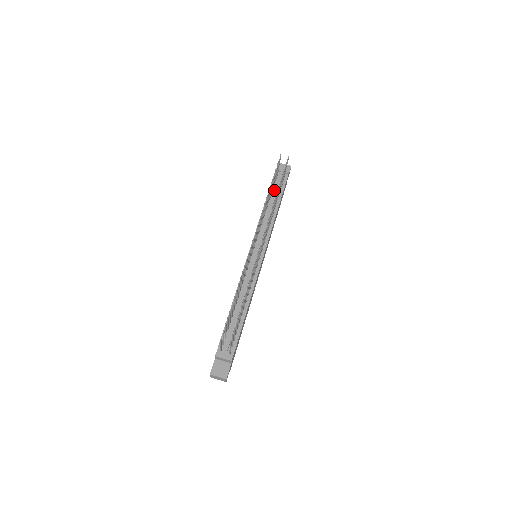
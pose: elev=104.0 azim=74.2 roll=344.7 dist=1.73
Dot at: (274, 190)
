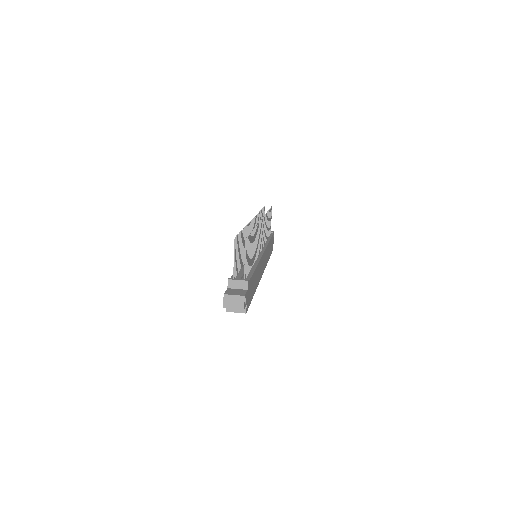
Dot at: occluded
